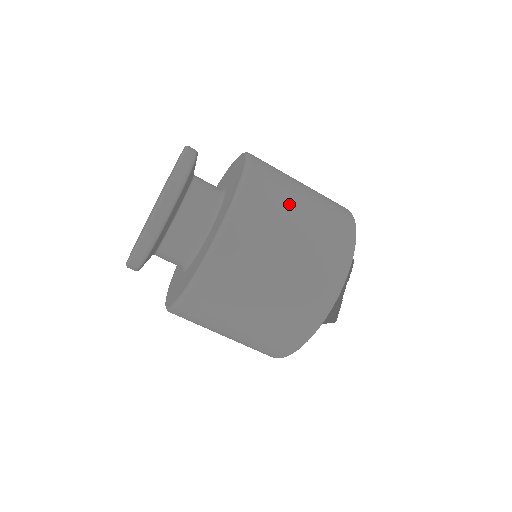
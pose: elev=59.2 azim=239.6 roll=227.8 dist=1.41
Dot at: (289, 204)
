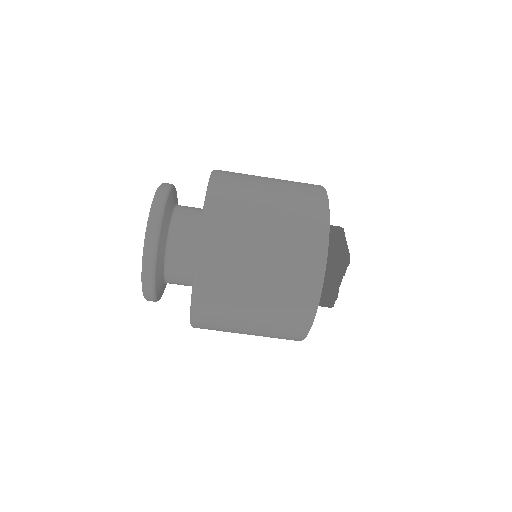
Dot at: (244, 284)
